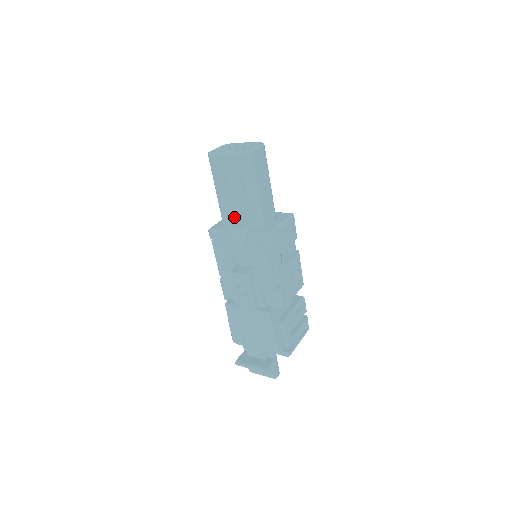
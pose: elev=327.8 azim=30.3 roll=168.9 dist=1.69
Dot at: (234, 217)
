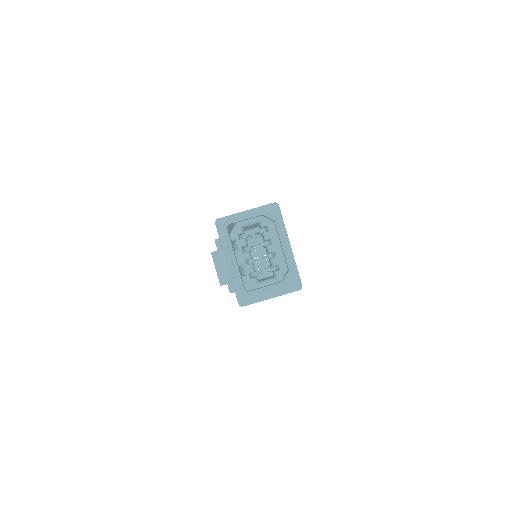
Dot at: occluded
